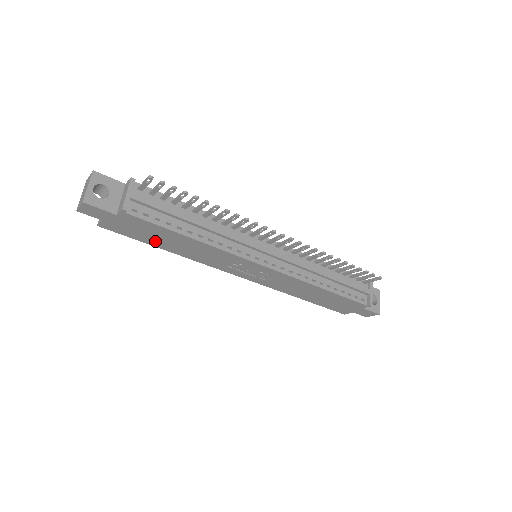
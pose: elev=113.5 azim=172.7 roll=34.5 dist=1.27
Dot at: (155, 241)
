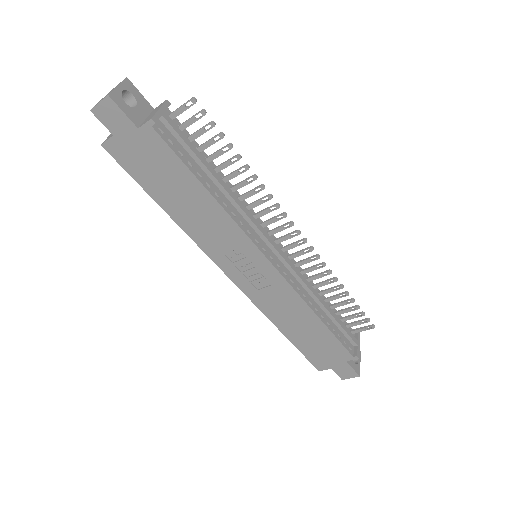
Dot at: (159, 189)
